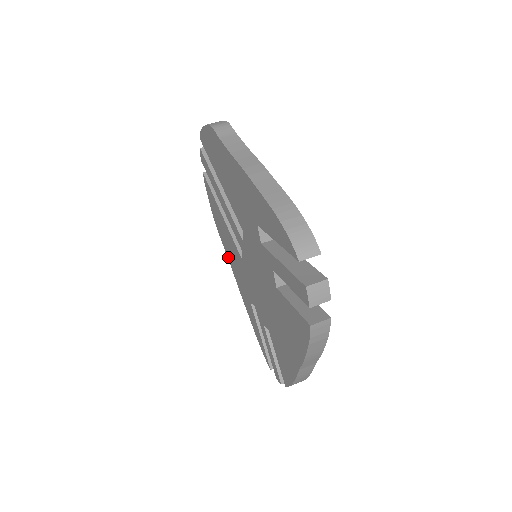
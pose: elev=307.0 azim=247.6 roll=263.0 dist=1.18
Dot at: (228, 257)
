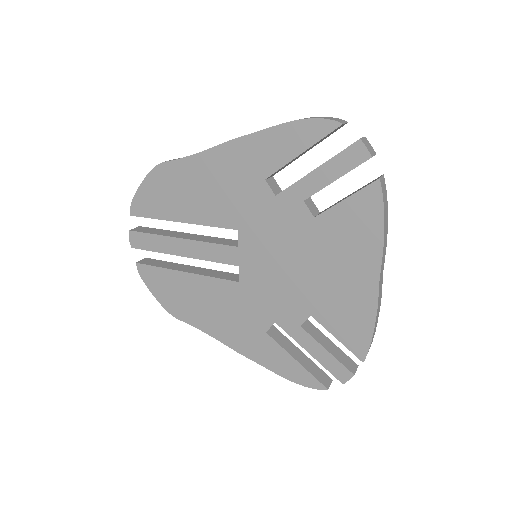
Dot at: (205, 328)
